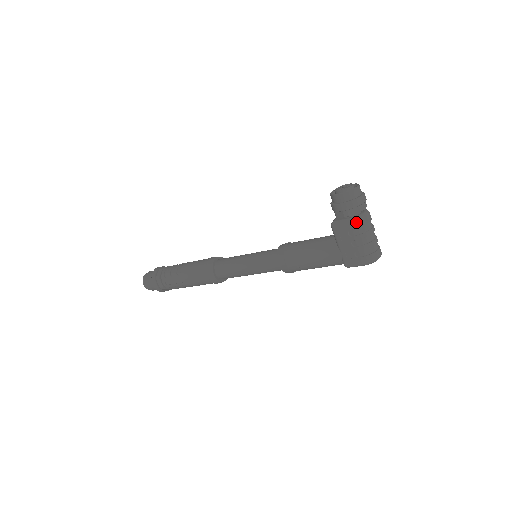
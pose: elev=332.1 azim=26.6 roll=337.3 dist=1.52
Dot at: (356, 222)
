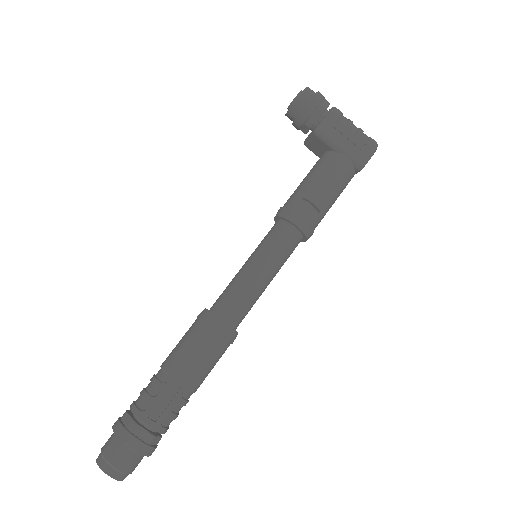
Dot at: (336, 111)
